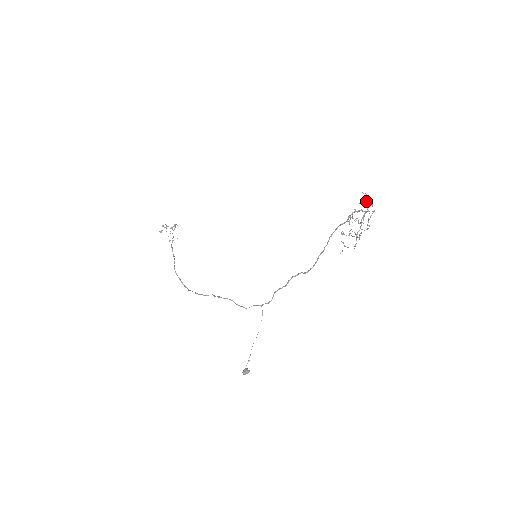
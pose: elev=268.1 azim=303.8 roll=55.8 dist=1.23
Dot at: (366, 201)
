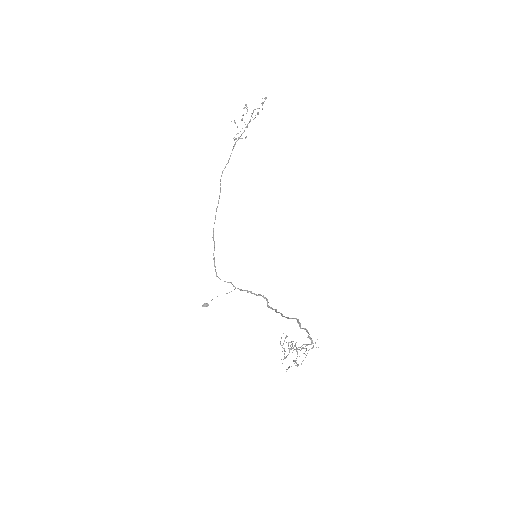
Dot at: (309, 349)
